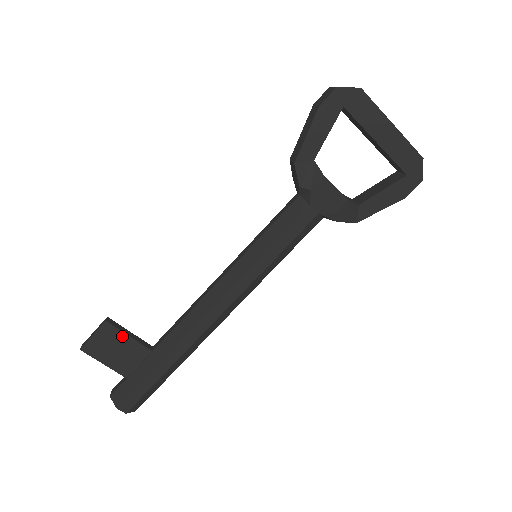
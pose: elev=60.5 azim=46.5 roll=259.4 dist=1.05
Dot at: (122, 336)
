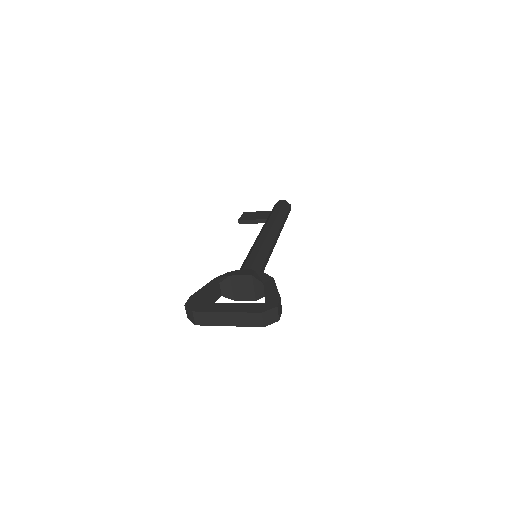
Dot at: (251, 223)
